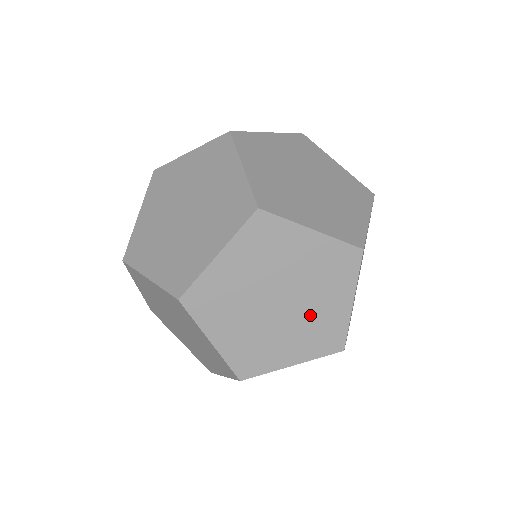
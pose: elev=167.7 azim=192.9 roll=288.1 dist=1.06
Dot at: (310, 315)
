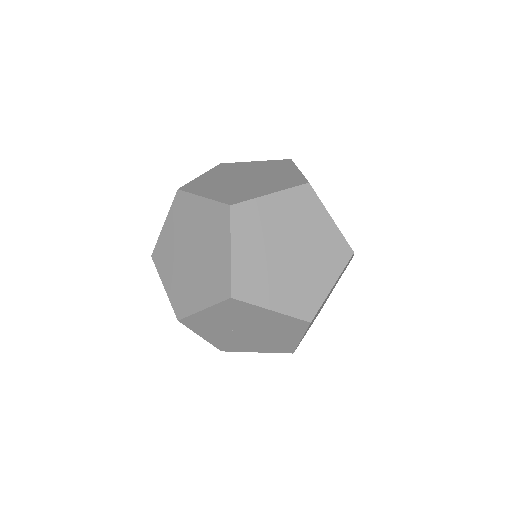
Dot at: occluded
